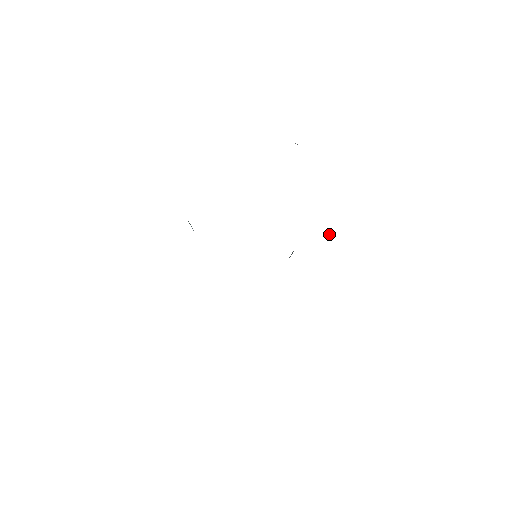
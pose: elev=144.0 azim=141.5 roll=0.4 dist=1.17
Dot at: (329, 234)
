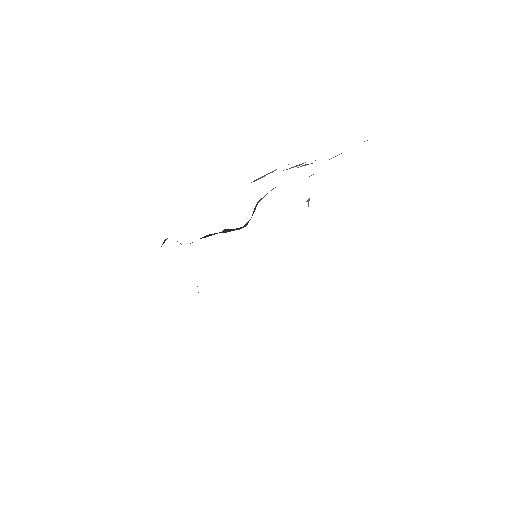
Dot at: (308, 202)
